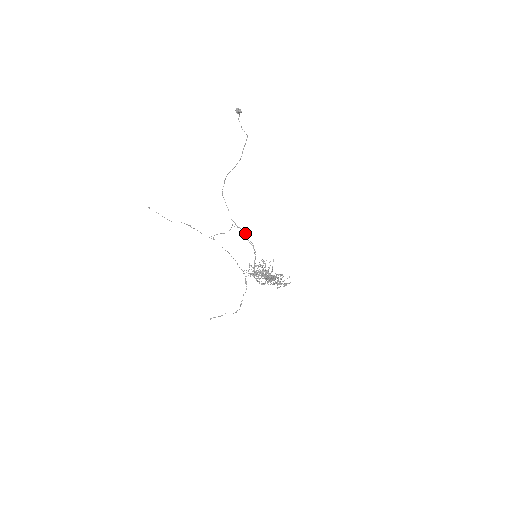
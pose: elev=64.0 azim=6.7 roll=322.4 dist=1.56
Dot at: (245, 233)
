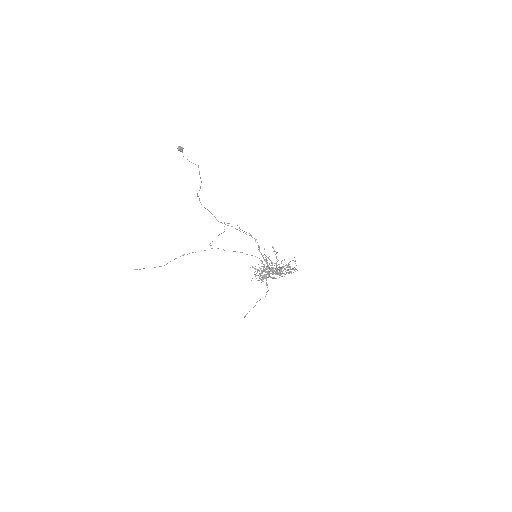
Dot at: (239, 227)
